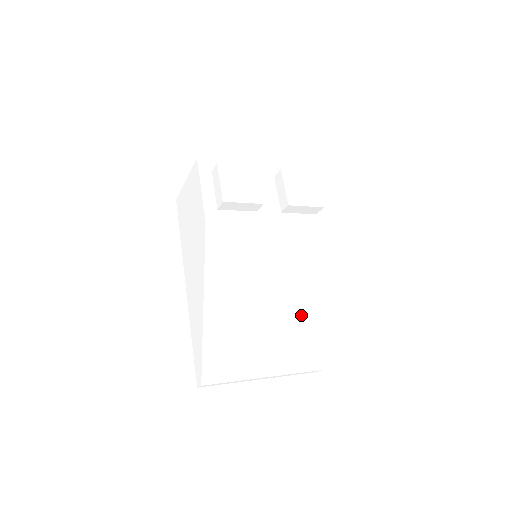
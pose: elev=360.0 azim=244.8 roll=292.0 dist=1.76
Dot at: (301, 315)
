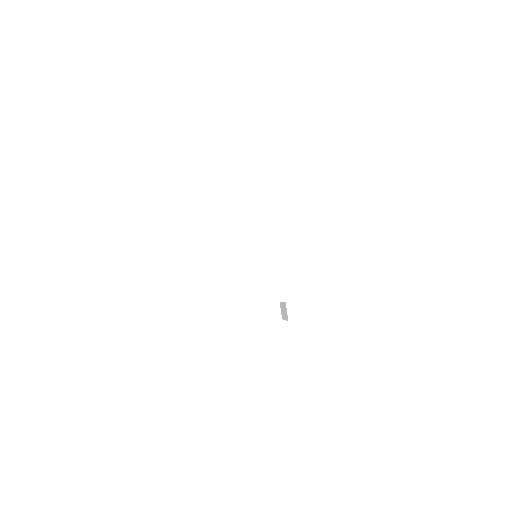
Dot at: occluded
